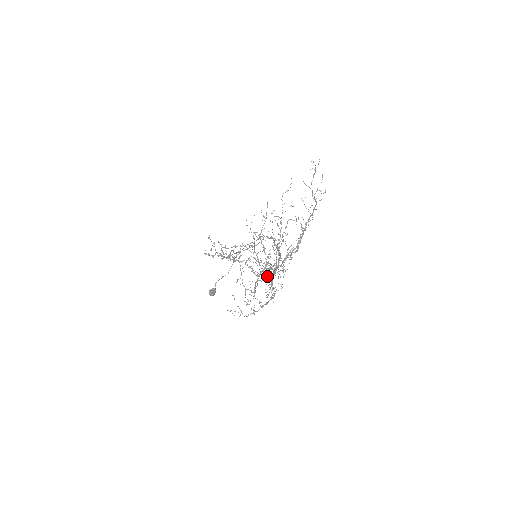
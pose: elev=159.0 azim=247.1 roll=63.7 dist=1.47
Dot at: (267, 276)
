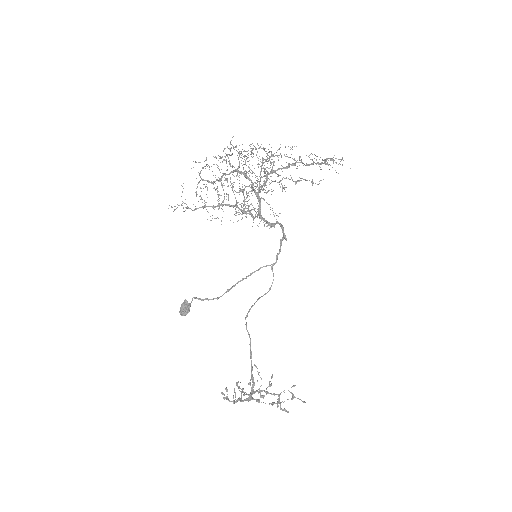
Dot at: (235, 170)
